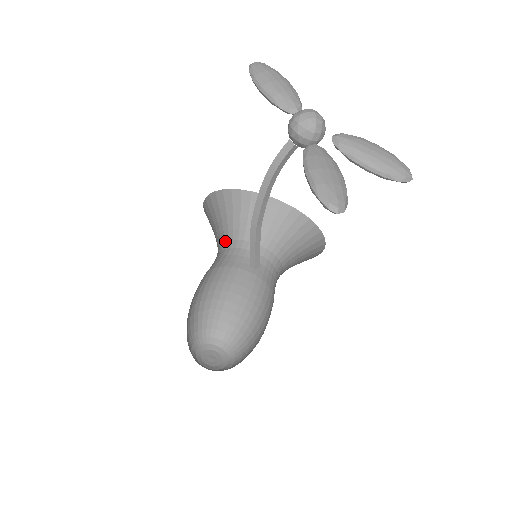
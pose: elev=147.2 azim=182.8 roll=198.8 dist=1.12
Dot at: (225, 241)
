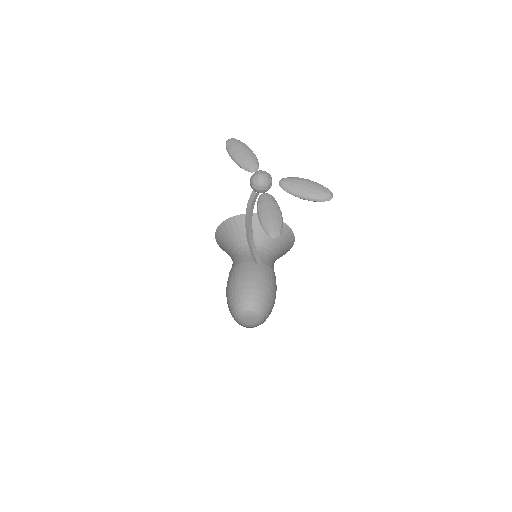
Dot at: (237, 249)
